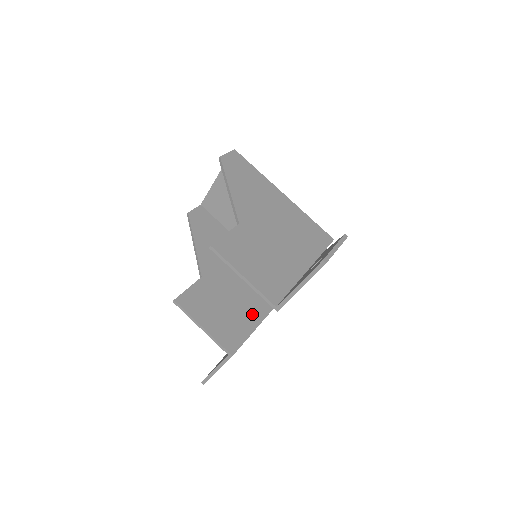
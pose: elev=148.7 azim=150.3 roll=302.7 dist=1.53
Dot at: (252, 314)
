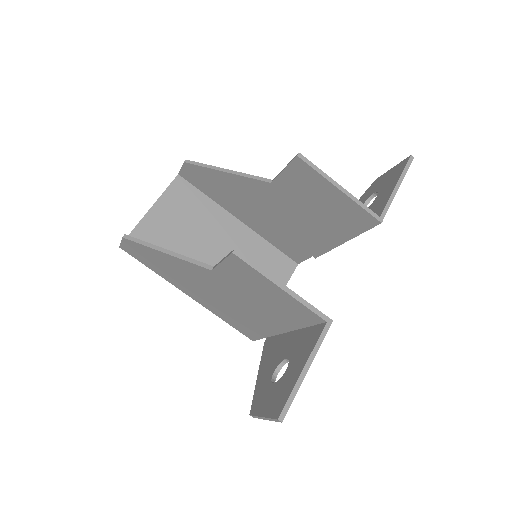
Dot at: occluded
